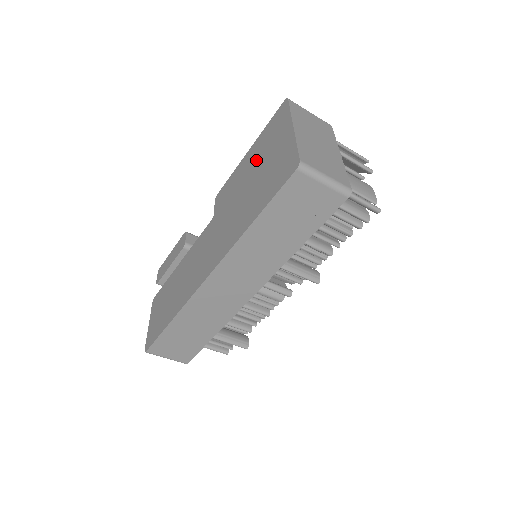
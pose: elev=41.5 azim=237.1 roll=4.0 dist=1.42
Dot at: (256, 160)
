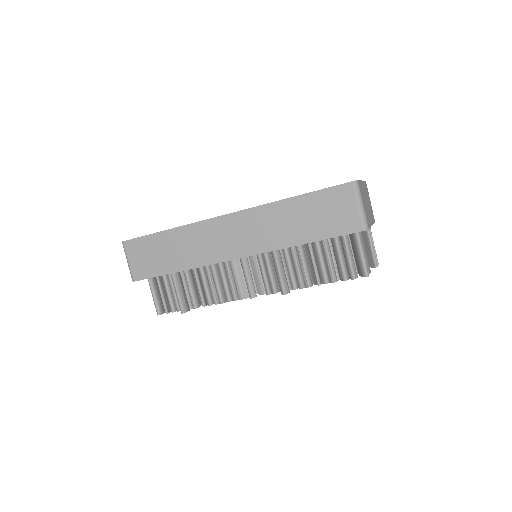
Dot at: occluded
